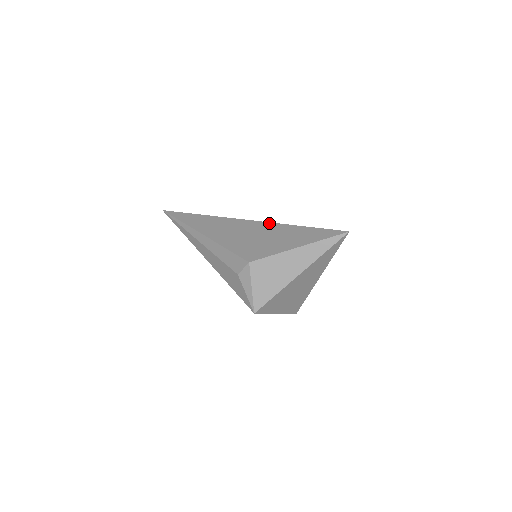
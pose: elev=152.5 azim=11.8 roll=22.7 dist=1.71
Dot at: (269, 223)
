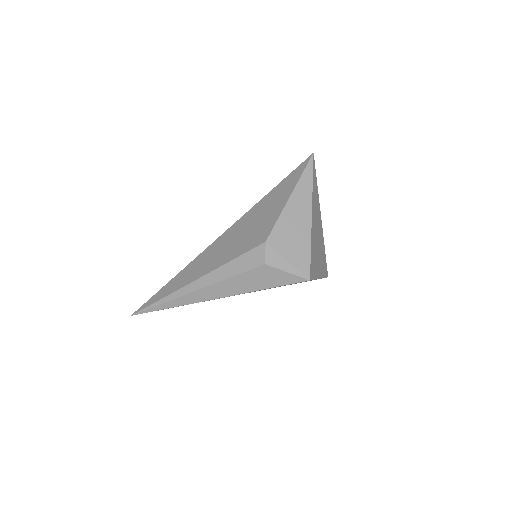
Dot at: (243, 216)
